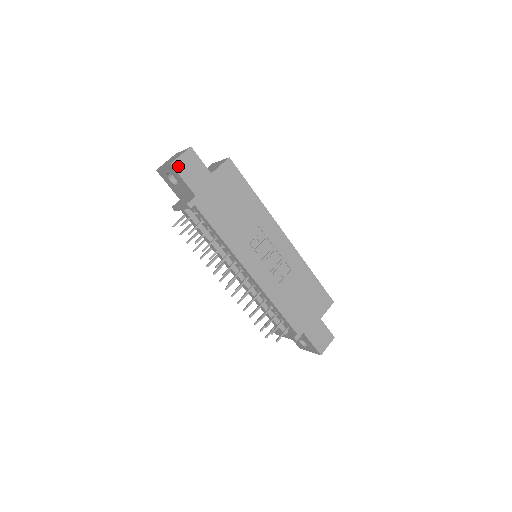
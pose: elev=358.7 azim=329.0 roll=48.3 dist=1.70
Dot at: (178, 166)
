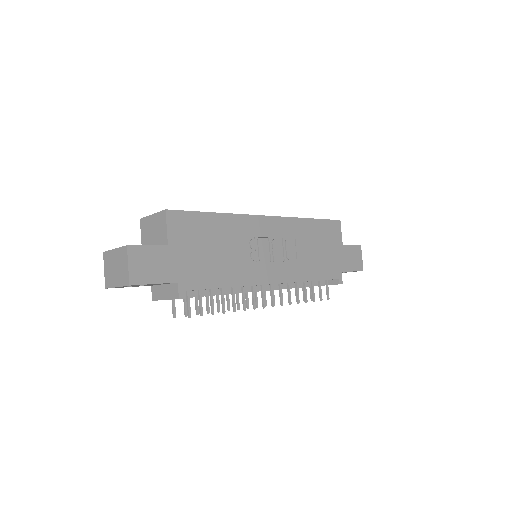
Dot at: (137, 278)
